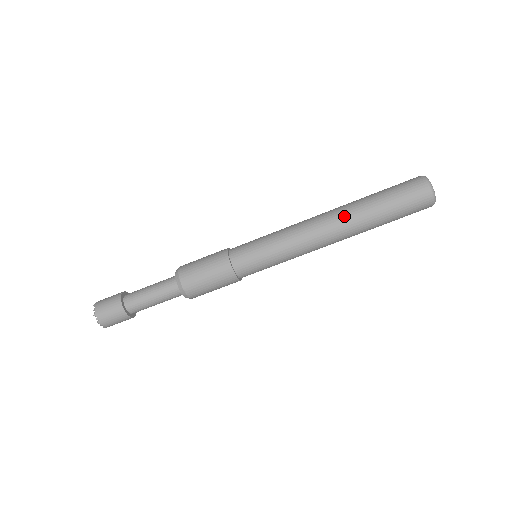
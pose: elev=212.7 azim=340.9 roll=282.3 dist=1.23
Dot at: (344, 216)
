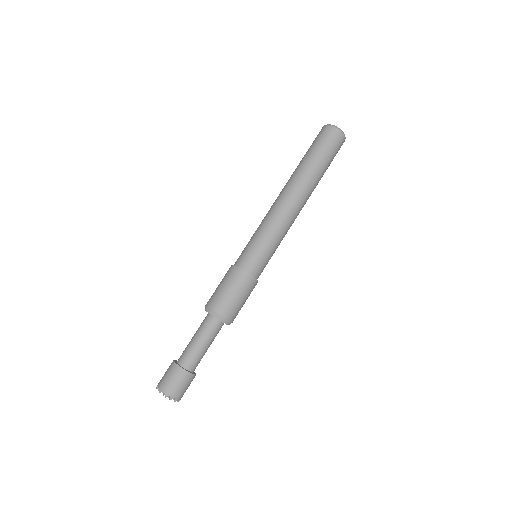
Dot at: (291, 181)
